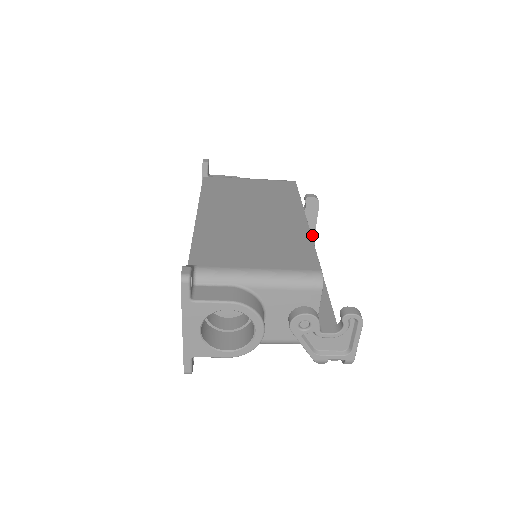
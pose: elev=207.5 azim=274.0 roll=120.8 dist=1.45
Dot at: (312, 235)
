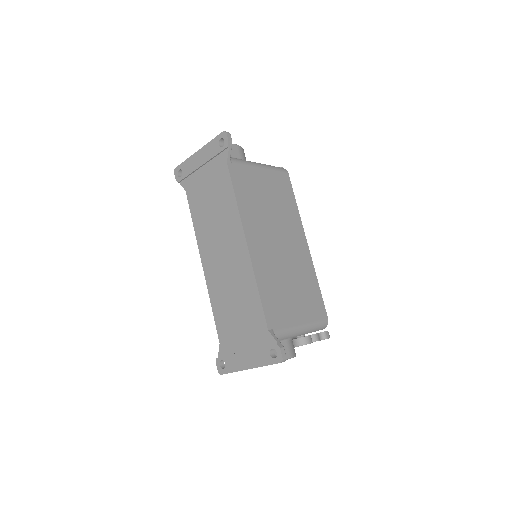
Dot at: occluded
